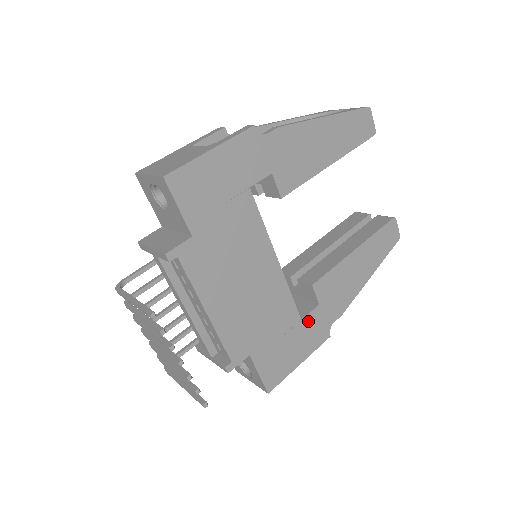
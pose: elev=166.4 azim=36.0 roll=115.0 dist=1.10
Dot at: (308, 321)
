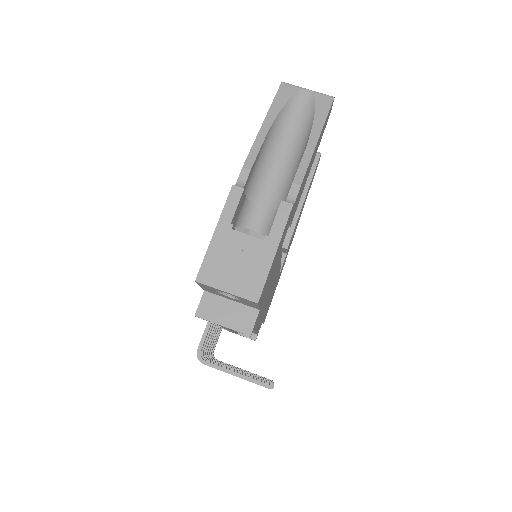
Dot at: occluded
